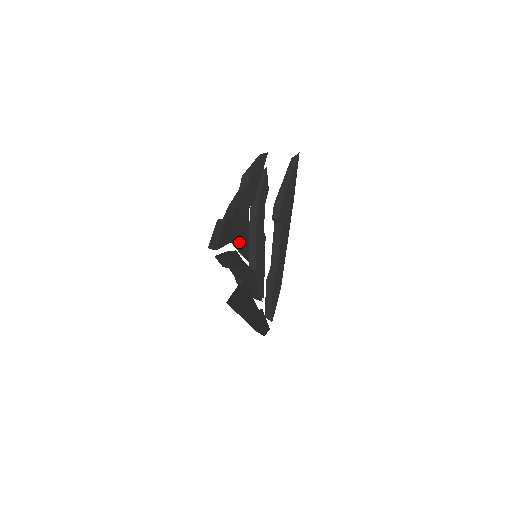
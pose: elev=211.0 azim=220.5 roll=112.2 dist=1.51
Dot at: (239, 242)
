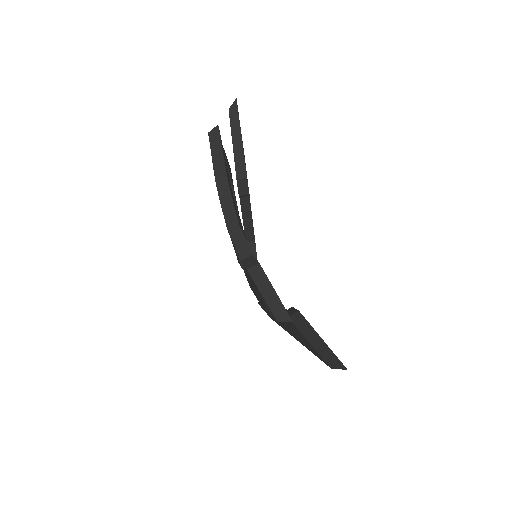
Dot at: occluded
